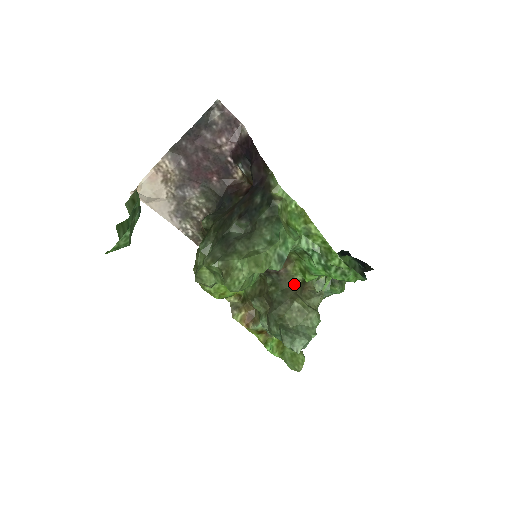
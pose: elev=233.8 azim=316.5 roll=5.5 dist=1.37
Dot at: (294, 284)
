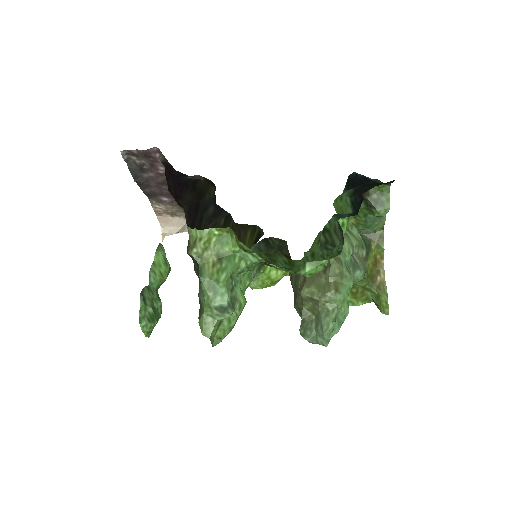
Dot at: occluded
